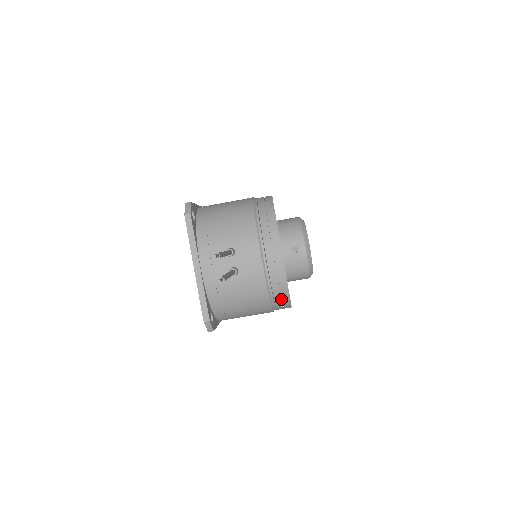
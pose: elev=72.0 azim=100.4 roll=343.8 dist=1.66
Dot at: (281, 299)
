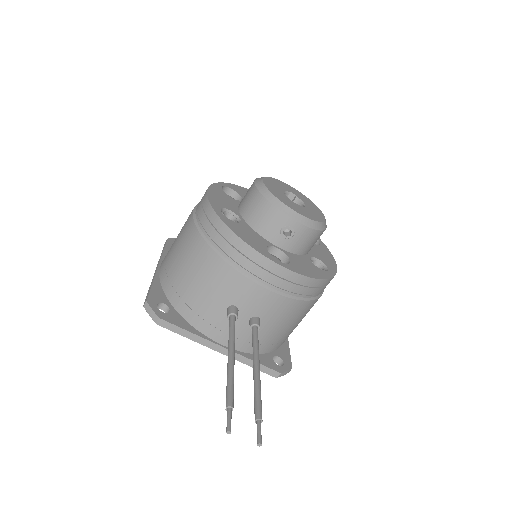
Dot at: (322, 286)
